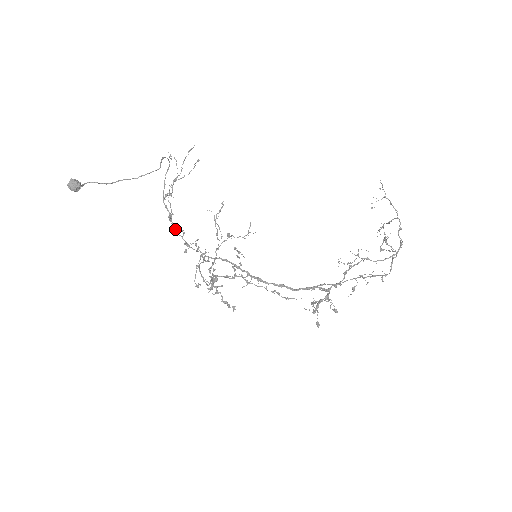
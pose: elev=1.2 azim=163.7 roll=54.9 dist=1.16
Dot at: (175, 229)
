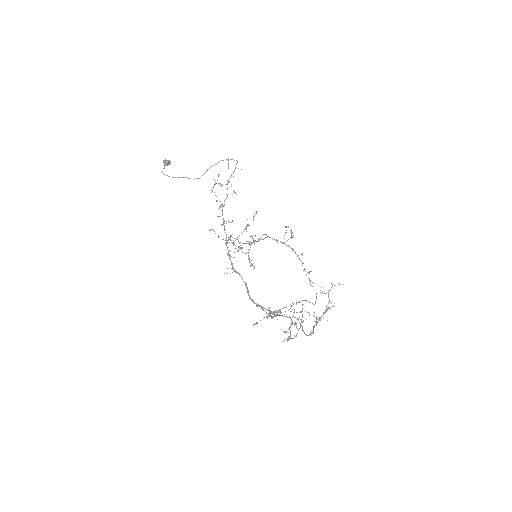
Dot at: (222, 207)
